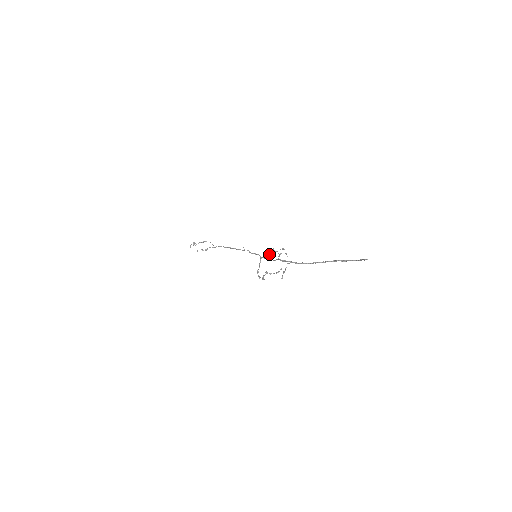
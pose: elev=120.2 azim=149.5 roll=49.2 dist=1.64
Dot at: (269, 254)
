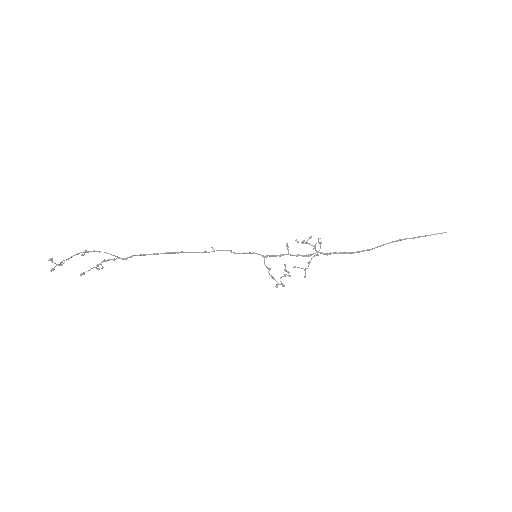
Dot at: (288, 249)
